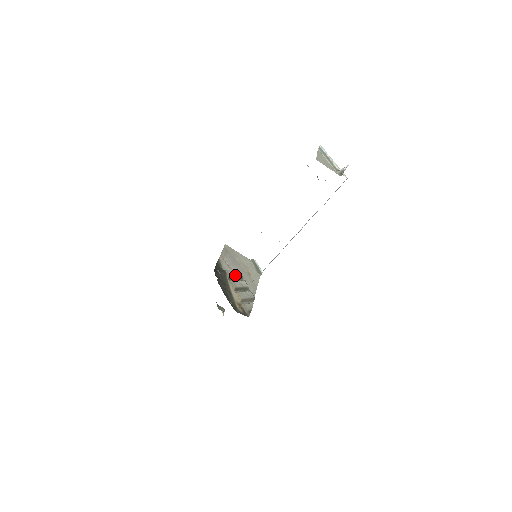
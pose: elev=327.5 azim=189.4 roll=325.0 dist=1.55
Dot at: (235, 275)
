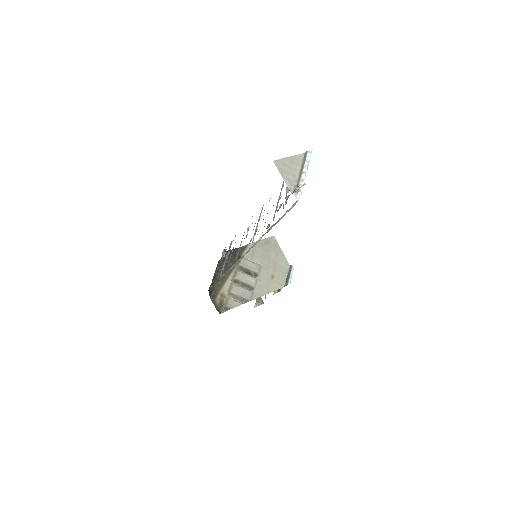
Dot at: (249, 268)
